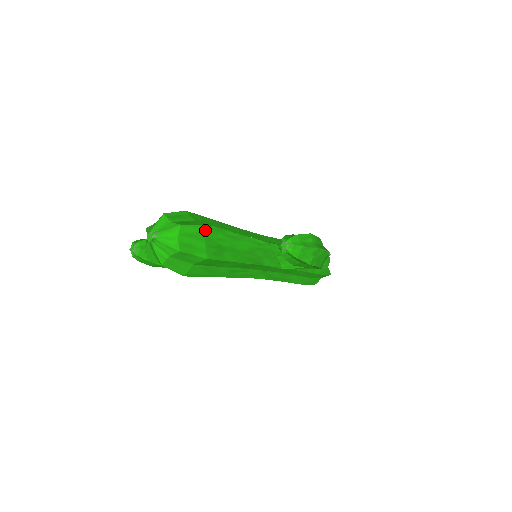
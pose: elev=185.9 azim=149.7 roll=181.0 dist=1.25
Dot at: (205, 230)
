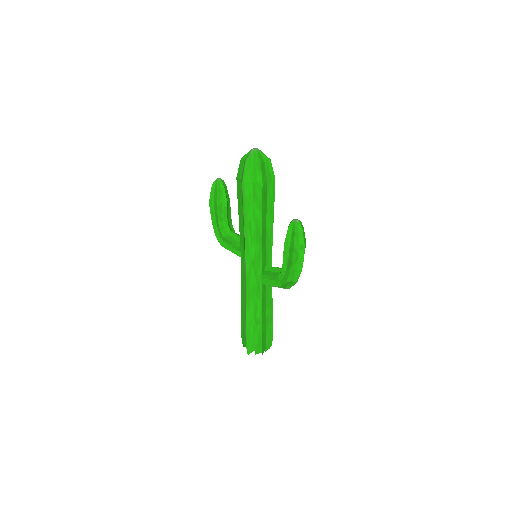
Dot at: (273, 178)
